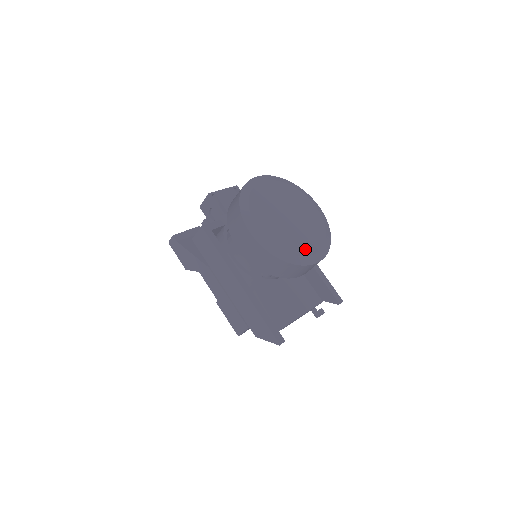
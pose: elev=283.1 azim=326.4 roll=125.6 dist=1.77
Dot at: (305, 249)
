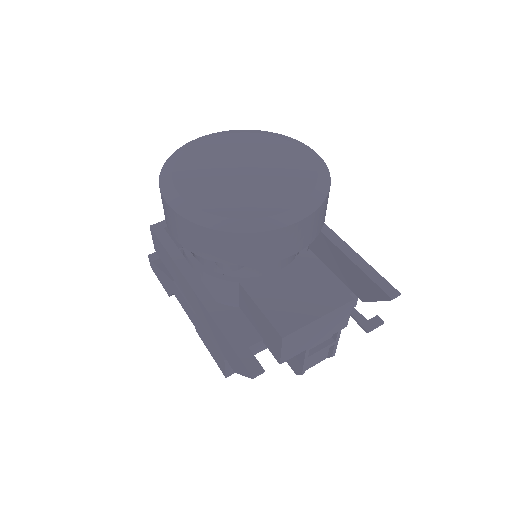
Dot at: (266, 207)
